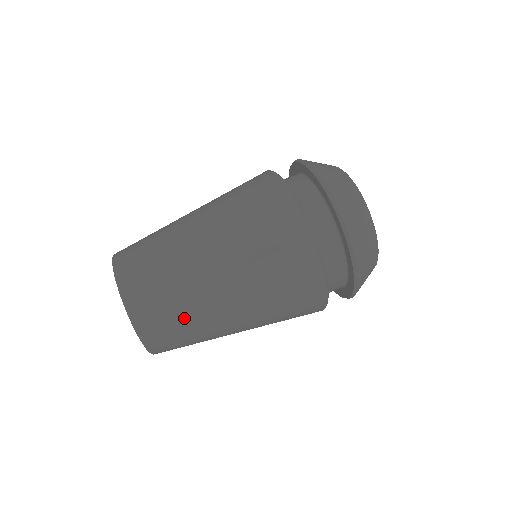
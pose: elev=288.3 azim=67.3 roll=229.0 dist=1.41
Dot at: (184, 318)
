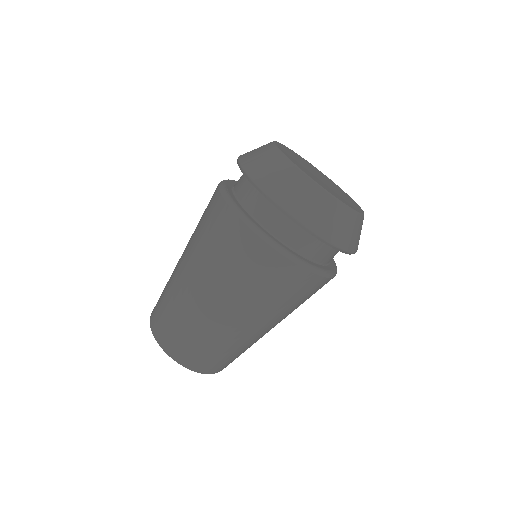
Dot at: occluded
